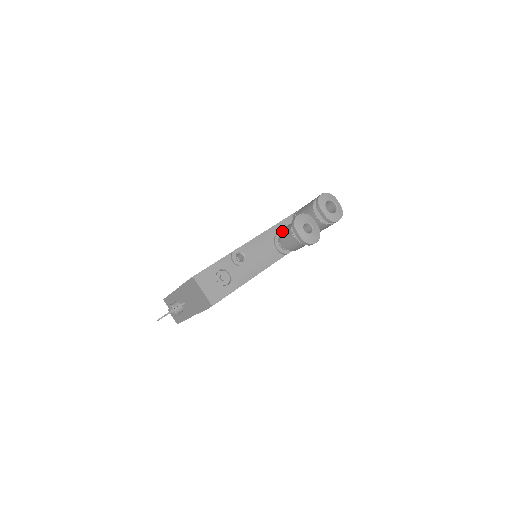
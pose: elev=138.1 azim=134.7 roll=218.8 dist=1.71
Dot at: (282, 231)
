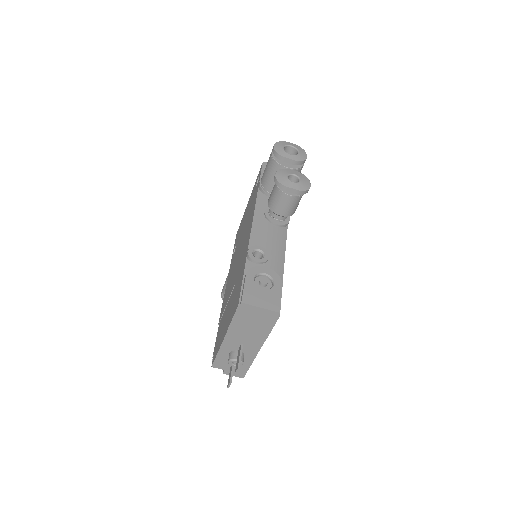
Dot at: (270, 204)
